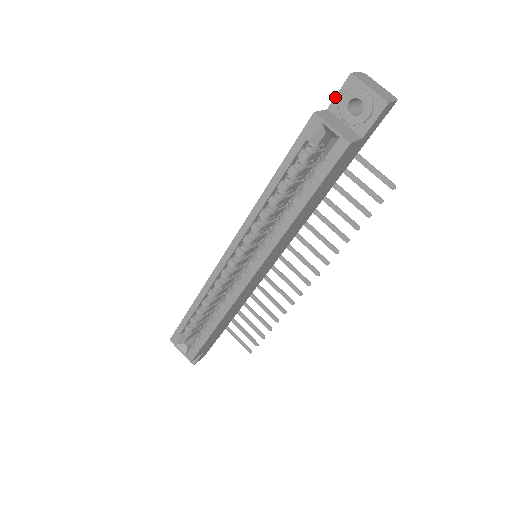
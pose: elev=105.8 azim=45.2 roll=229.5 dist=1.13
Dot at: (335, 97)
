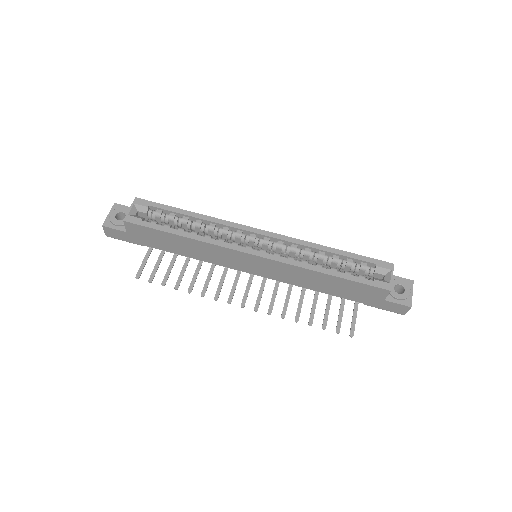
Dot at: (397, 276)
